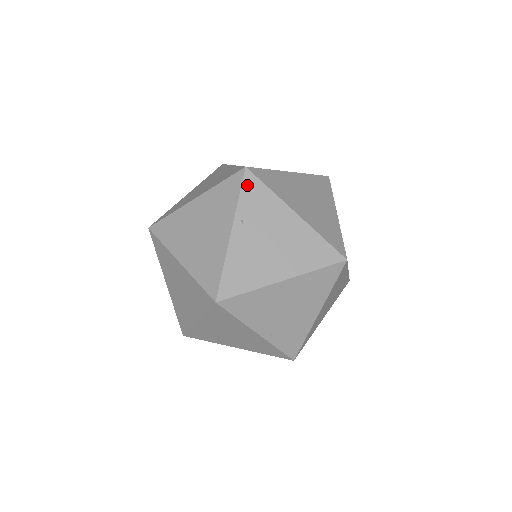
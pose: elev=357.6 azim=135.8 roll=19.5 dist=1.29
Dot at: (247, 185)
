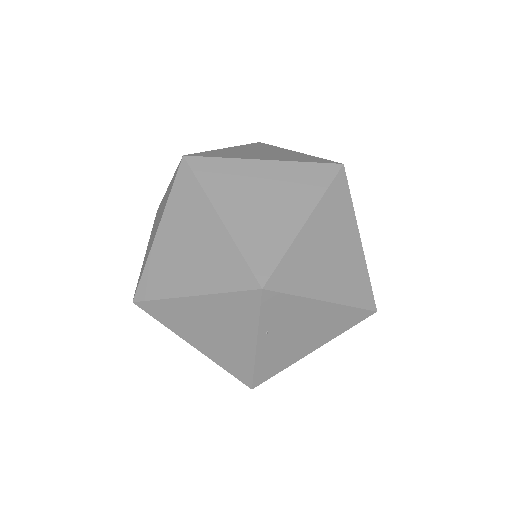
Dot at: (267, 304)
